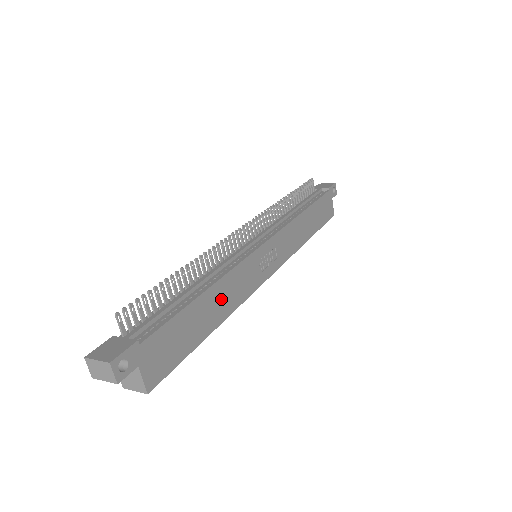
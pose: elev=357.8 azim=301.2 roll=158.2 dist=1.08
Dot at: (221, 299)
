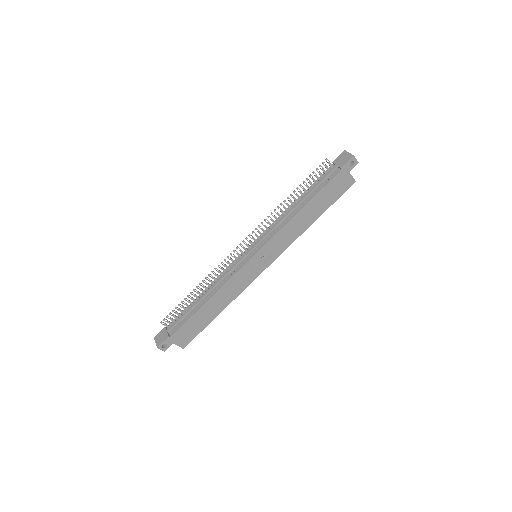
Dot at: (220, 300)
